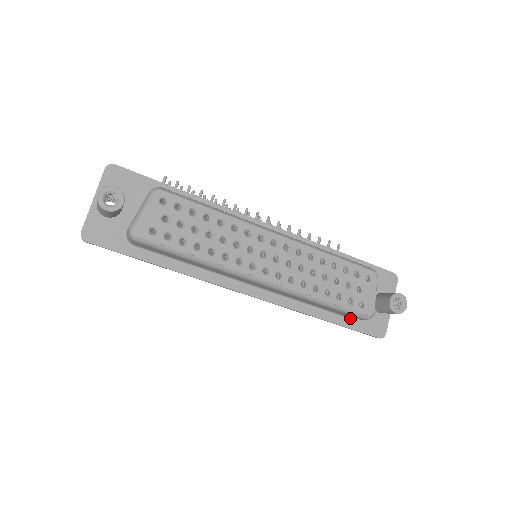
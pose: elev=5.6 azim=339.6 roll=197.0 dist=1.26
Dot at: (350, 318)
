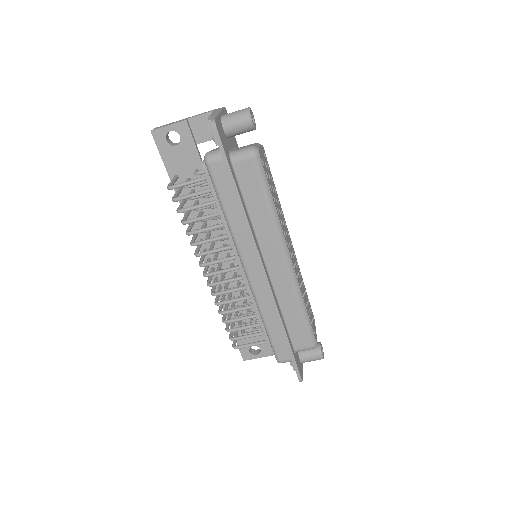
Dot at: (294, 348)
